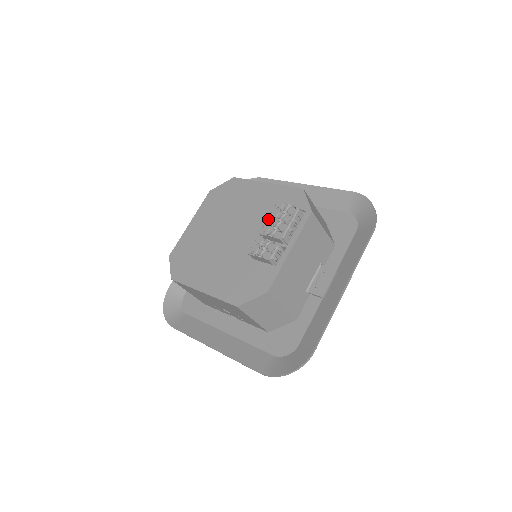
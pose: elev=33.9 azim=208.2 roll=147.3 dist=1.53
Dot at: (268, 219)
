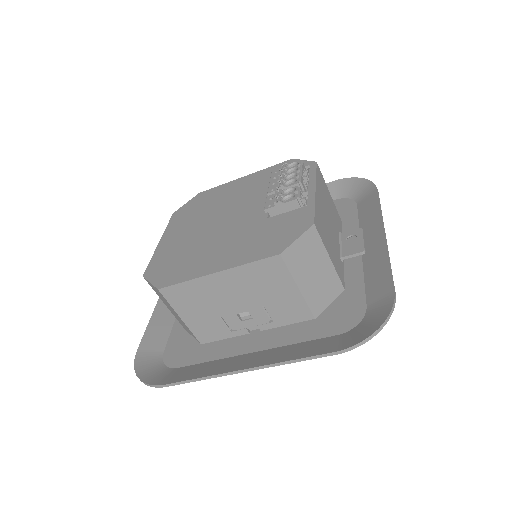
Dot at: (270, 182)
